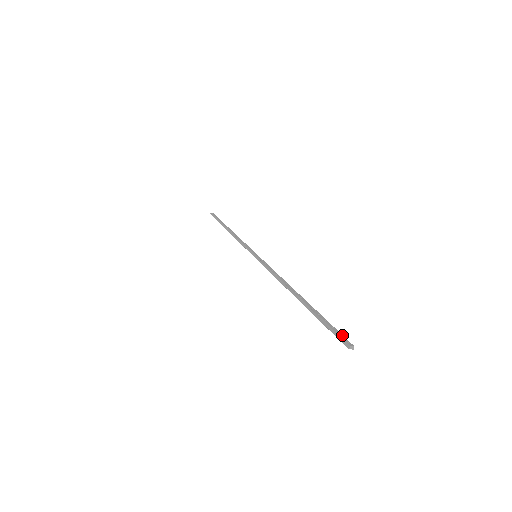
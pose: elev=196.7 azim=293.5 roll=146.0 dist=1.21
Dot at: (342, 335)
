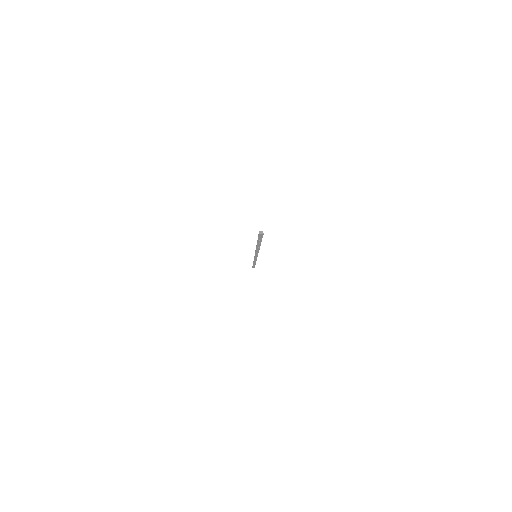
Dot at: occluded
